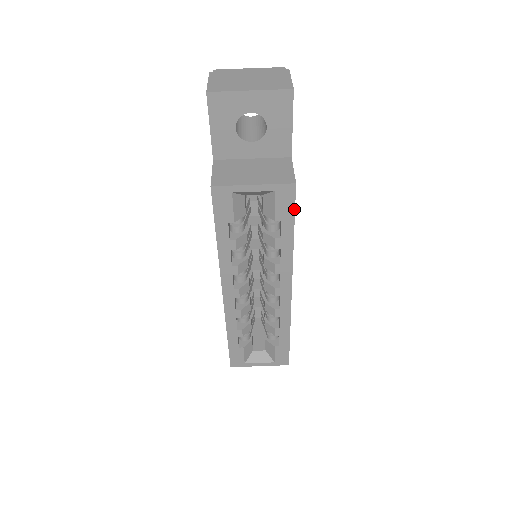
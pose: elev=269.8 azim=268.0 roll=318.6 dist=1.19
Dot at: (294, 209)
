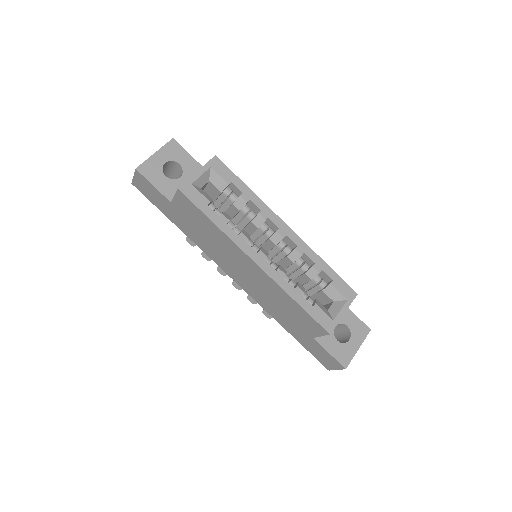
Dot at: (230, 170)
